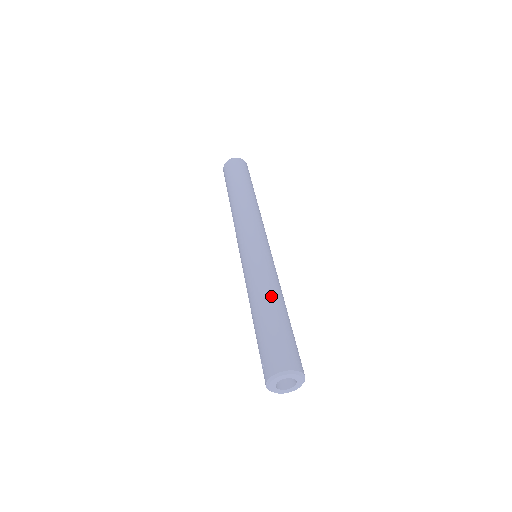
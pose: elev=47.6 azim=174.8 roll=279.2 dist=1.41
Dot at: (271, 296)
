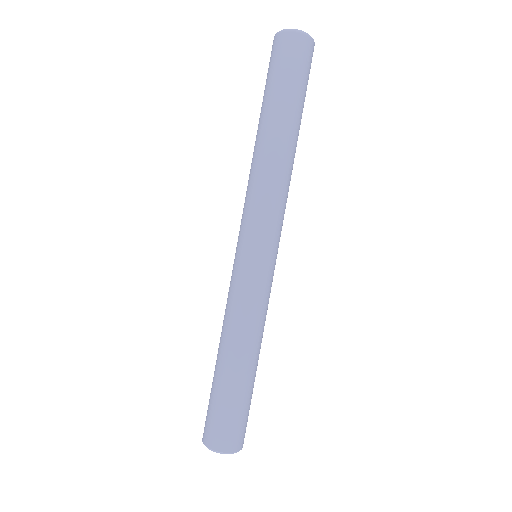
Dot at: (225, 346)
